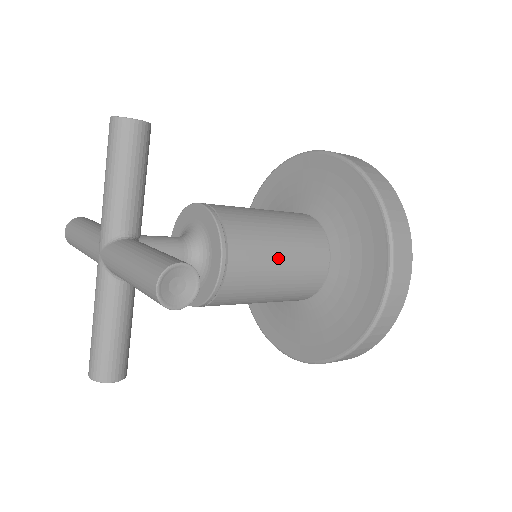
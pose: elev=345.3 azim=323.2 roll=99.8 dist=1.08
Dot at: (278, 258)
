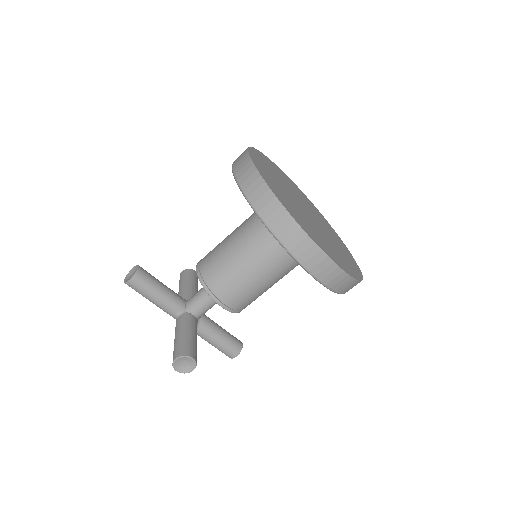
Dot at: (250, 276)
